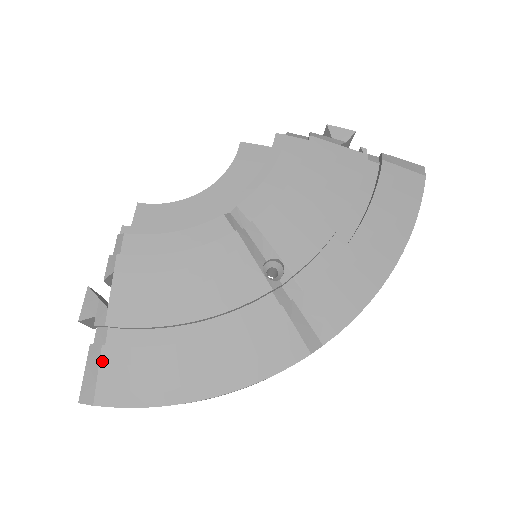
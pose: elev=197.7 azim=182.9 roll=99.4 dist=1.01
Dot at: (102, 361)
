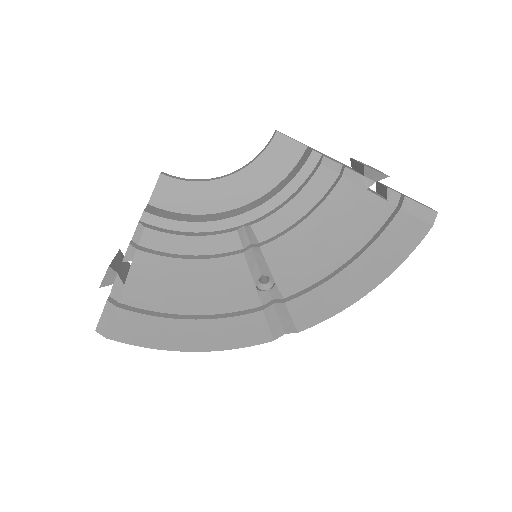
Dot at: (116, 316)
